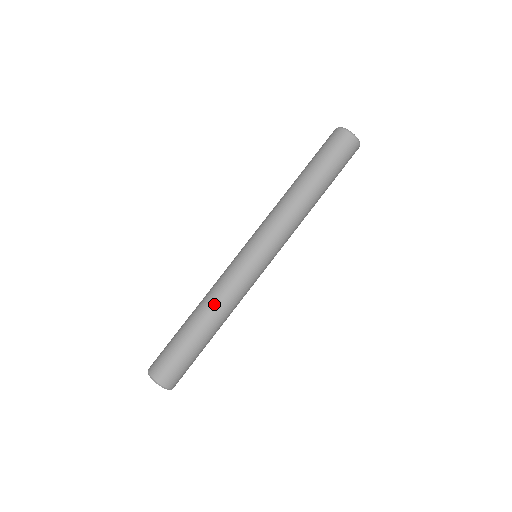
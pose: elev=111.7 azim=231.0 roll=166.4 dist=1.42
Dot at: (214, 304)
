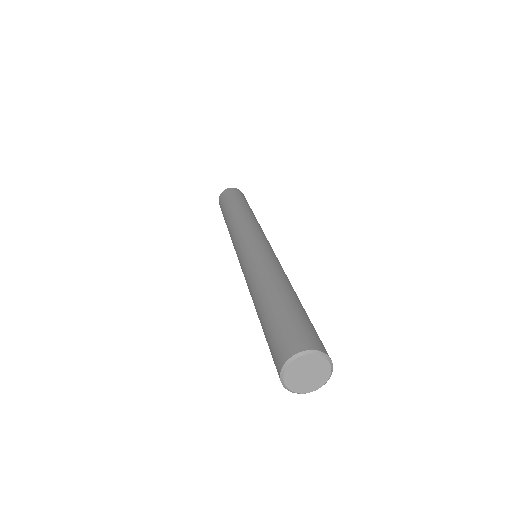
Dot at: (272, 273)
